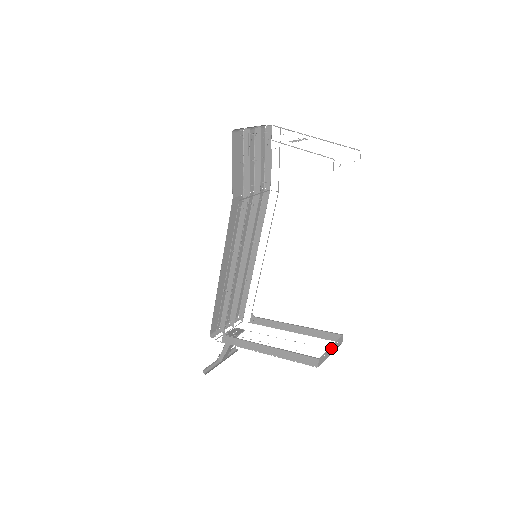
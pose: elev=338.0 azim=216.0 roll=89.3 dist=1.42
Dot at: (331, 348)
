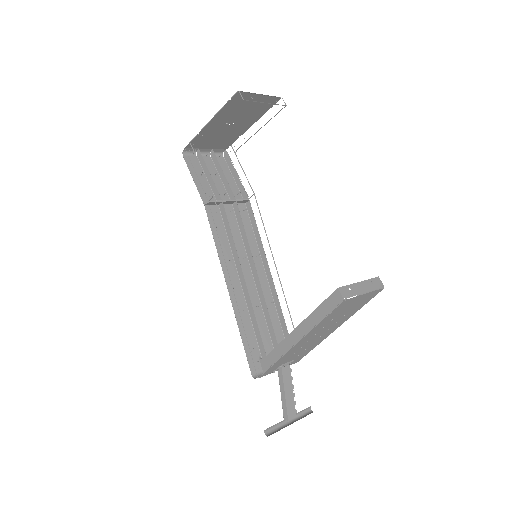
Dot at: (360, 285)
